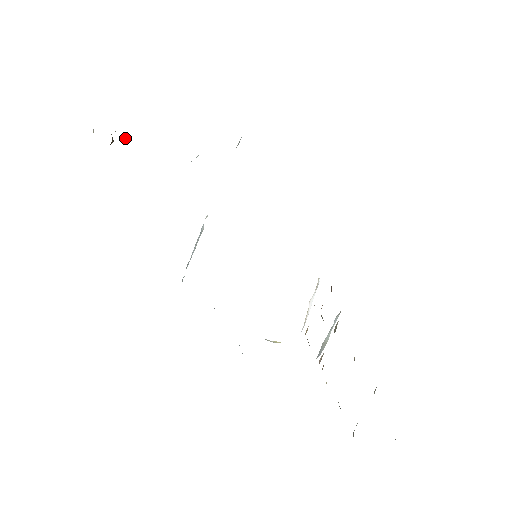
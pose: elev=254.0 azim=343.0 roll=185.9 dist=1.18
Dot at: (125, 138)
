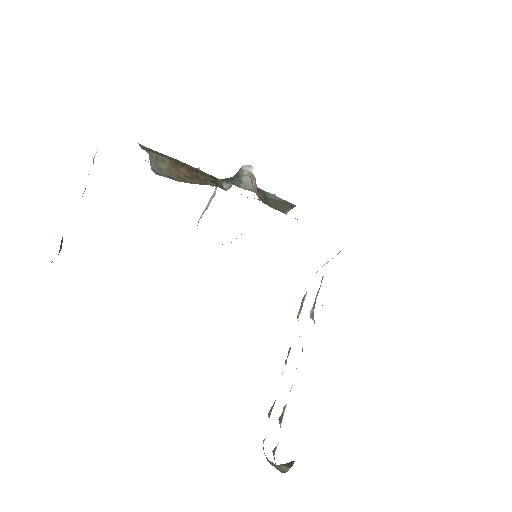
Dot at: (93, 163)
